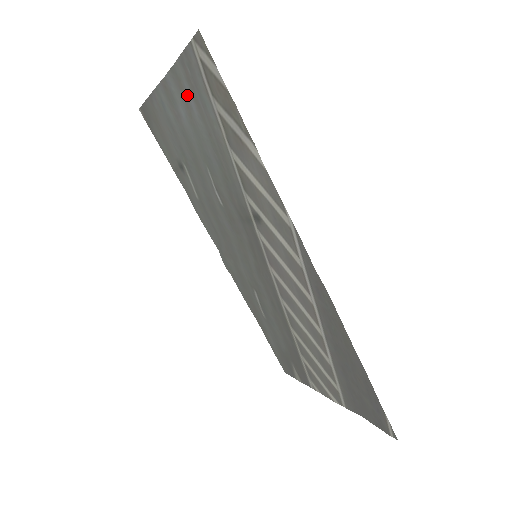
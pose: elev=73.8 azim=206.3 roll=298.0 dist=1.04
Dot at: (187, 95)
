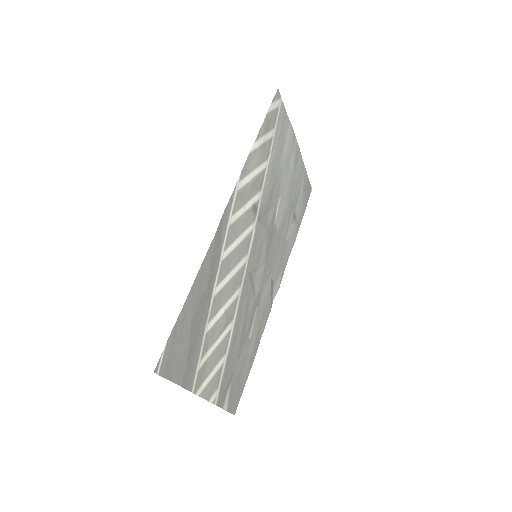
Dot at: (288, 145)
